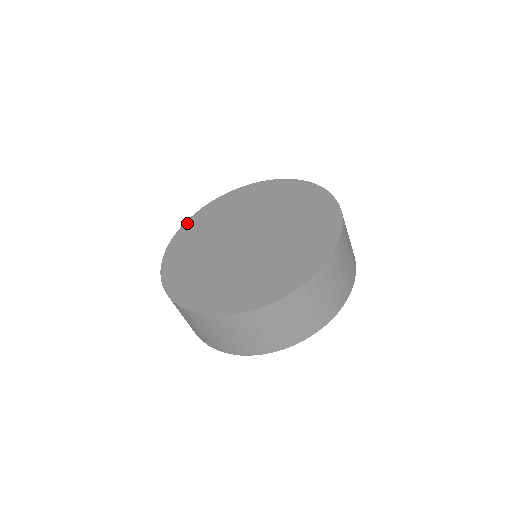
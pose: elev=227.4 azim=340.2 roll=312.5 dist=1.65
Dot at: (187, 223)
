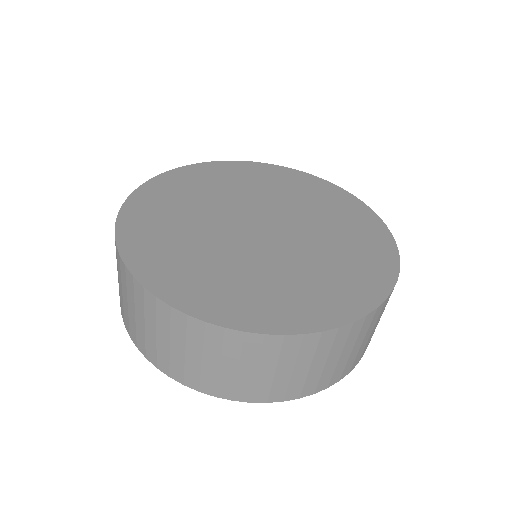
Dot at: (135, 196)
